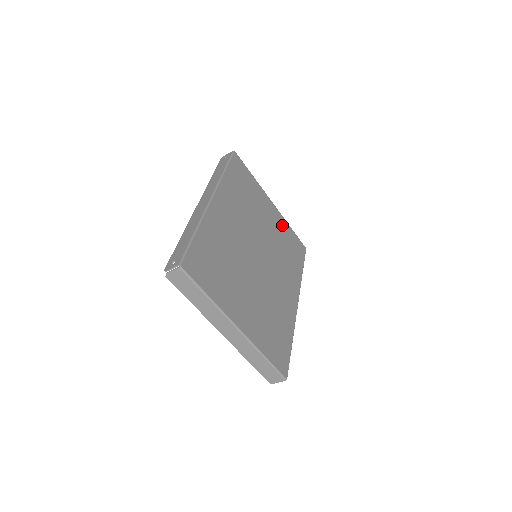
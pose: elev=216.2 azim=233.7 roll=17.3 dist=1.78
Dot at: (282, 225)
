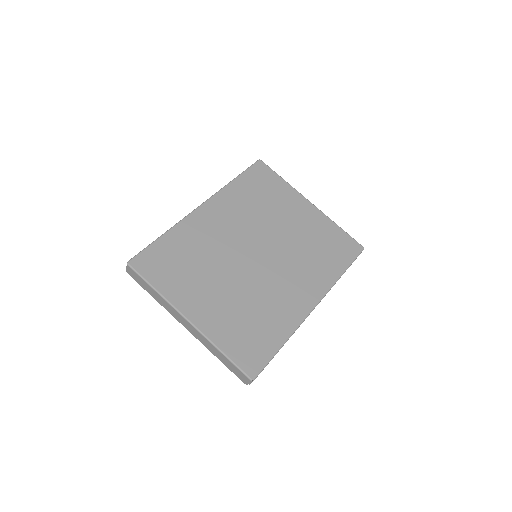
Dot at: (320, 224)
